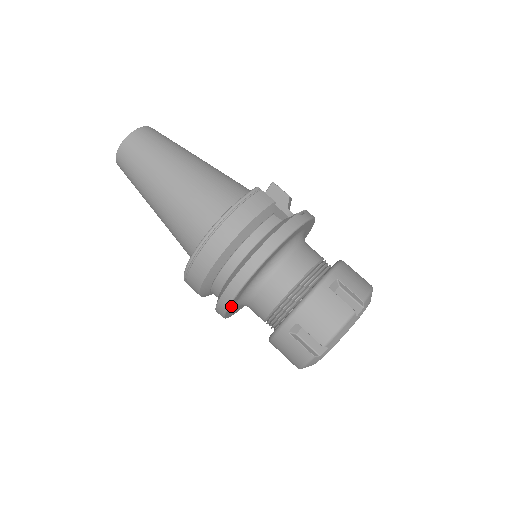
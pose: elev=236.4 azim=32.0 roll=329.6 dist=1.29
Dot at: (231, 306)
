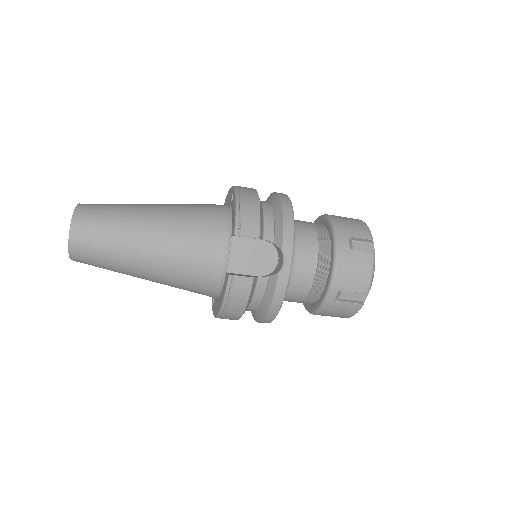
Dot at: occluded
